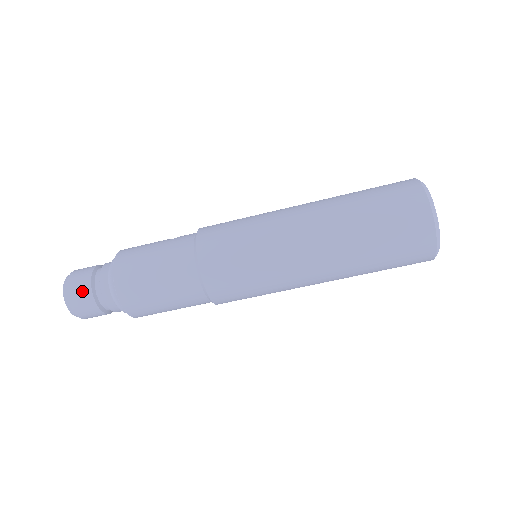
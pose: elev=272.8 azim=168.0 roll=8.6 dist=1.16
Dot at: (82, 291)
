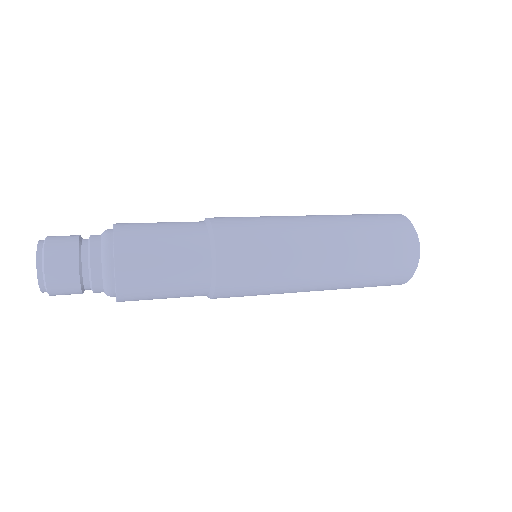
Dot at: (66, 240)
